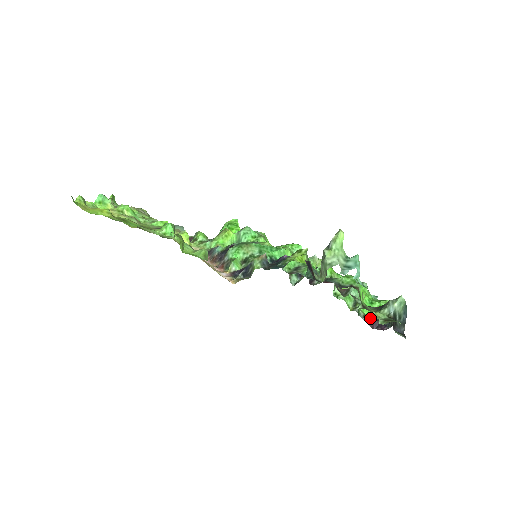
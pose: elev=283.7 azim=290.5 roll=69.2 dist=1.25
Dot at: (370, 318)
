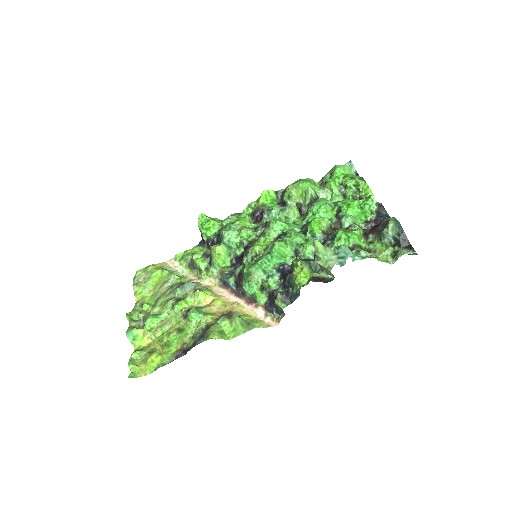
Dot at: (370, 223)
